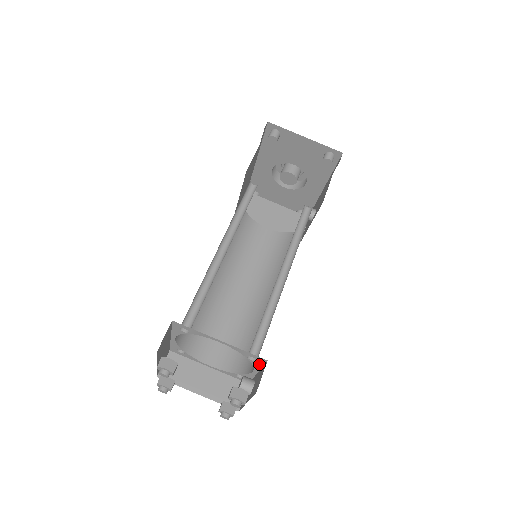
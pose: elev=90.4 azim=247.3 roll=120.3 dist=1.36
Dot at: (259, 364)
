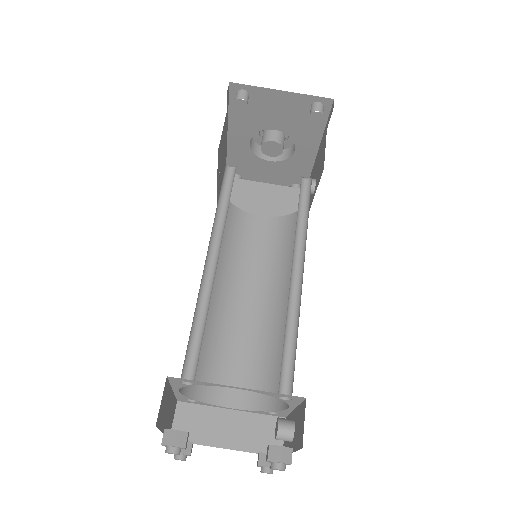
Dot at: (295, 402)
